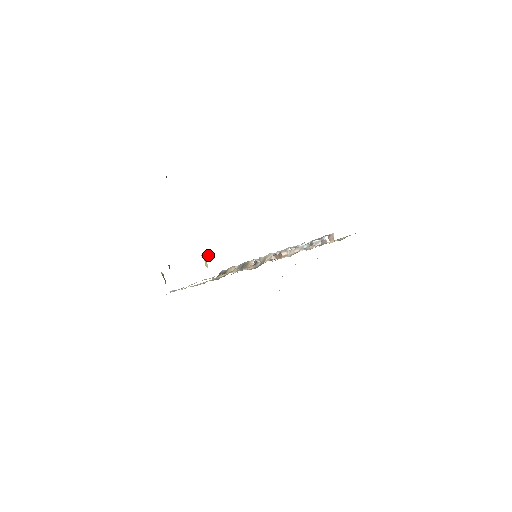
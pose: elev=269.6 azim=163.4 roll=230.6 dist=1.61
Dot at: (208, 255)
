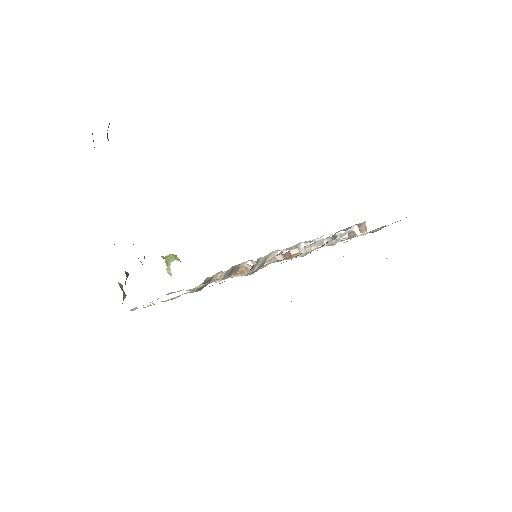
Dot at: (172, 256)
